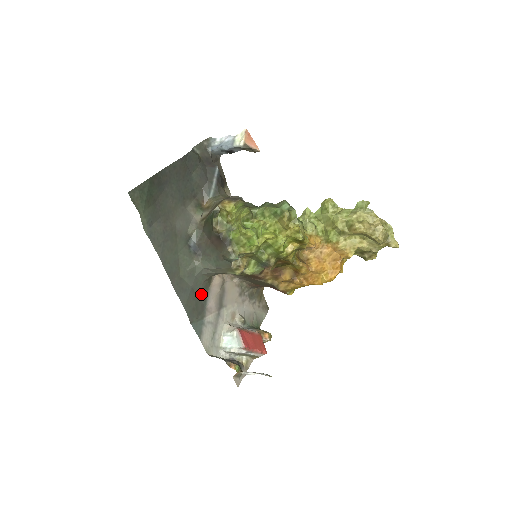
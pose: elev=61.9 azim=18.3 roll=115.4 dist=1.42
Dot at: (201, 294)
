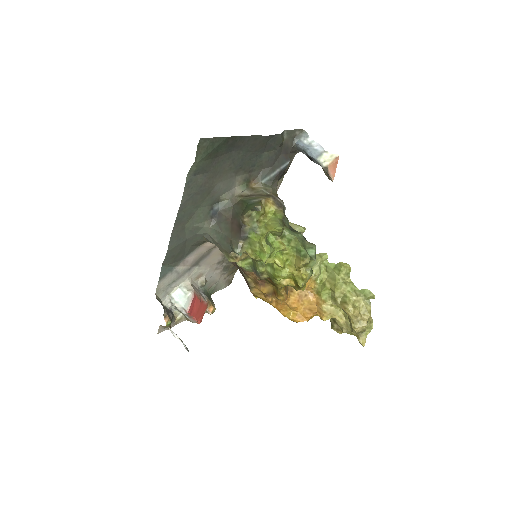
Dot at: (189, 248)
